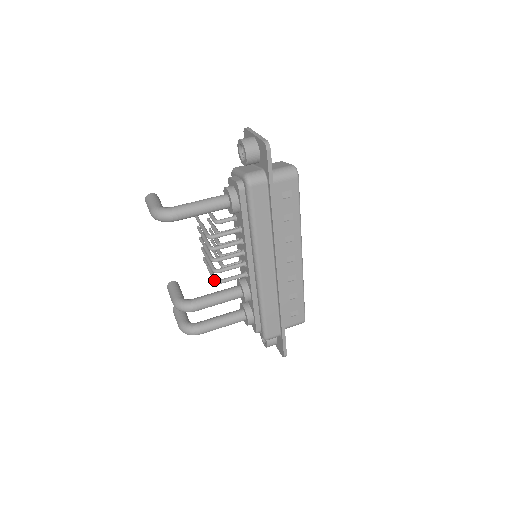
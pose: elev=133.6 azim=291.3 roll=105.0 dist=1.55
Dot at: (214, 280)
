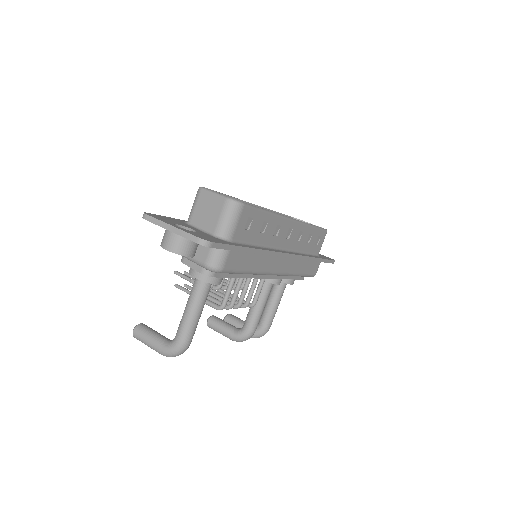
Dot at: occluded
